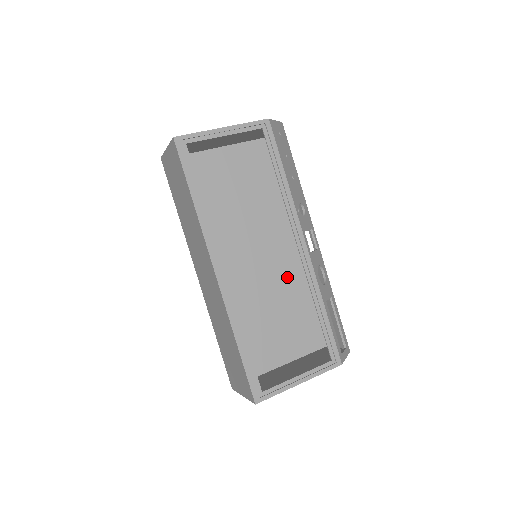
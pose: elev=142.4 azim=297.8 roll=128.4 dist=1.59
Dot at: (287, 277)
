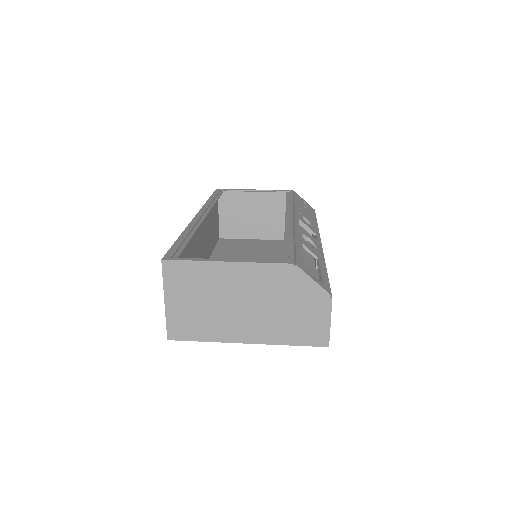
Dot at: occluded
